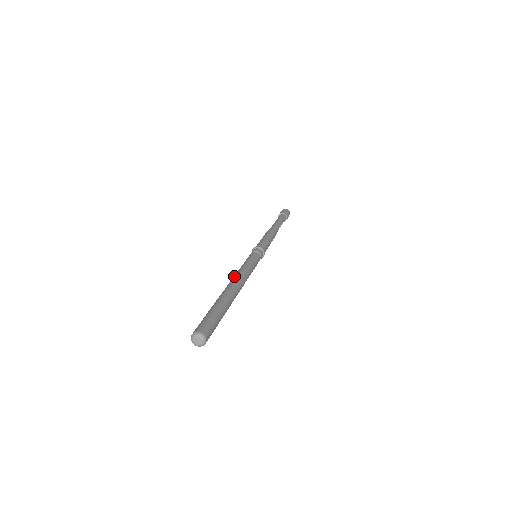
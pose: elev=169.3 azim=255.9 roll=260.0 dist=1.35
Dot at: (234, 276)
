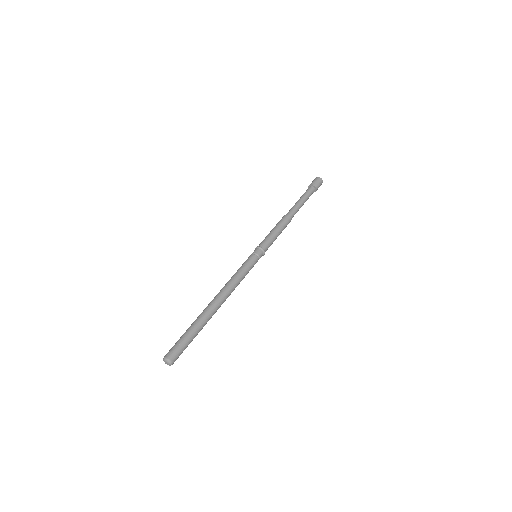
Dot at: occluded
